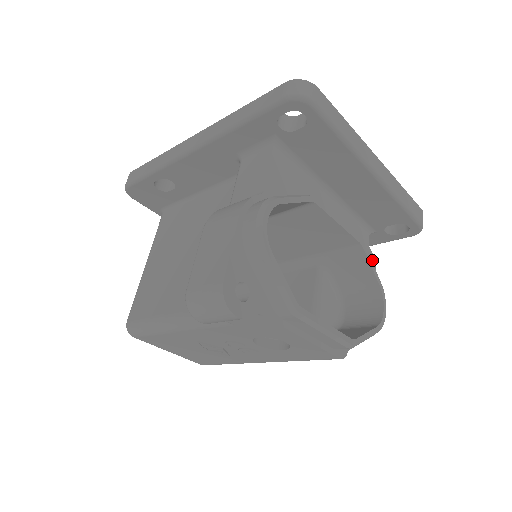
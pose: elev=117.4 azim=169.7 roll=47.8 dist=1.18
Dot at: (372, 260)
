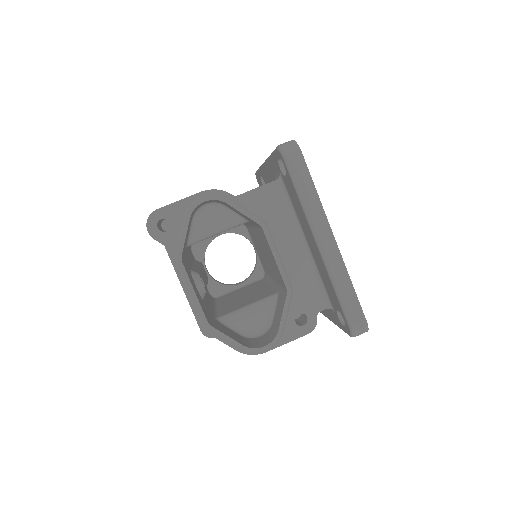
Dot at: (311, 324)
